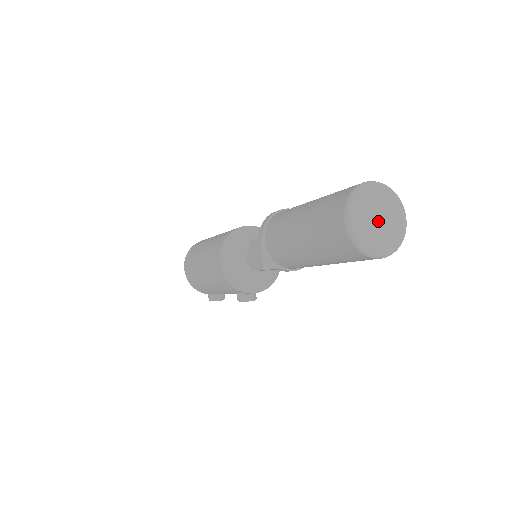
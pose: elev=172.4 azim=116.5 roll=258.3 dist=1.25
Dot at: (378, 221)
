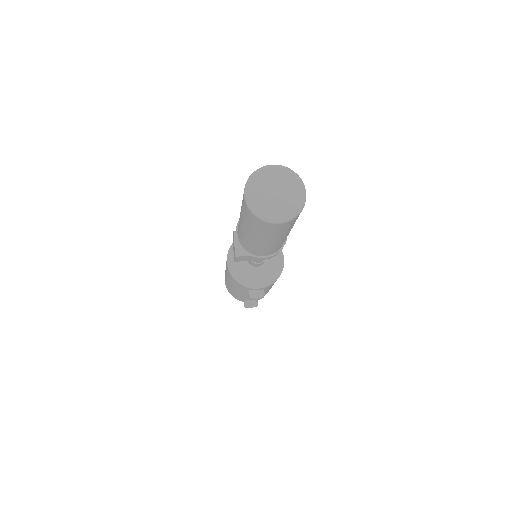
Dot at: (274, 194)
